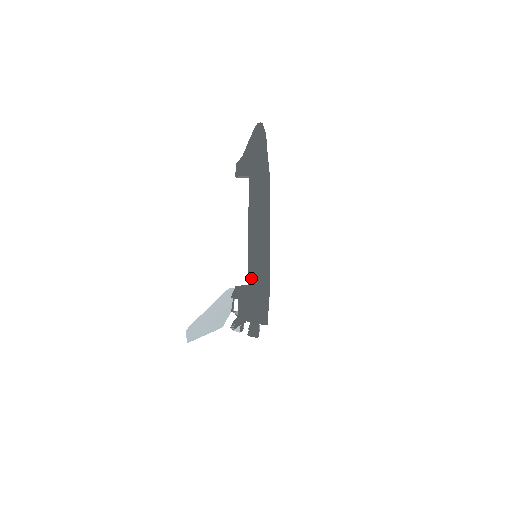
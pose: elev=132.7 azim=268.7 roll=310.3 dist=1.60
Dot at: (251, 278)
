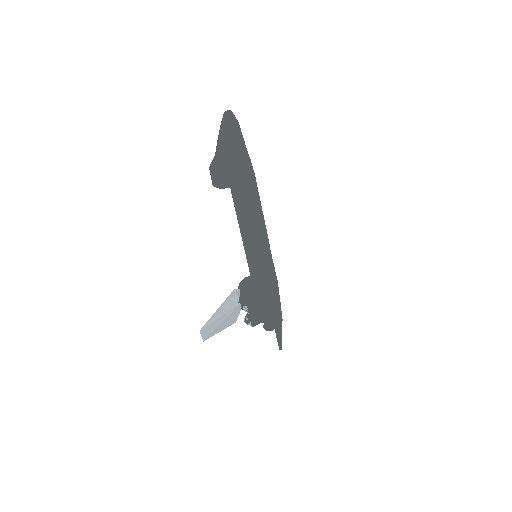
Dot at: (256, 285)
